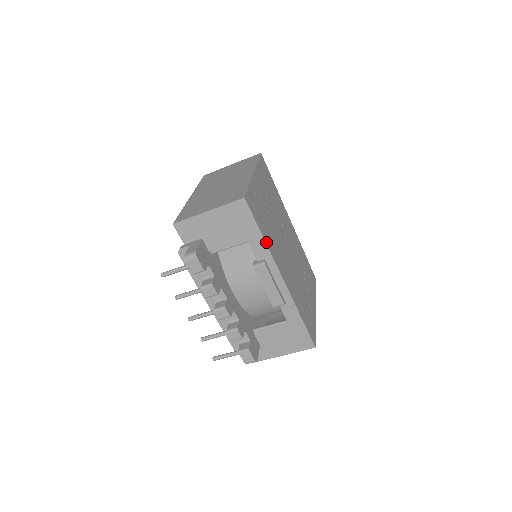
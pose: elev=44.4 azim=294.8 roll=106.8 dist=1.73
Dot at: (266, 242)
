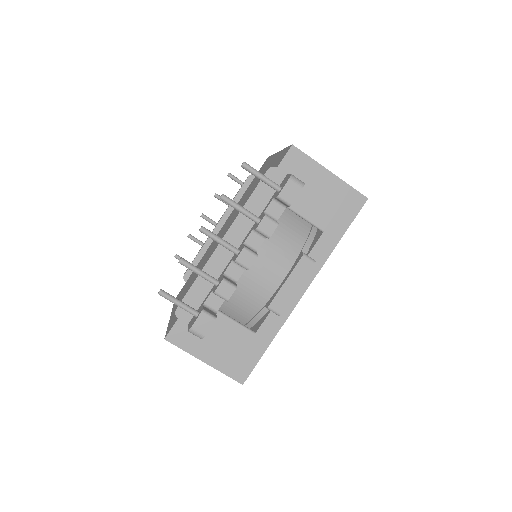
Dot at: (333, 249)
